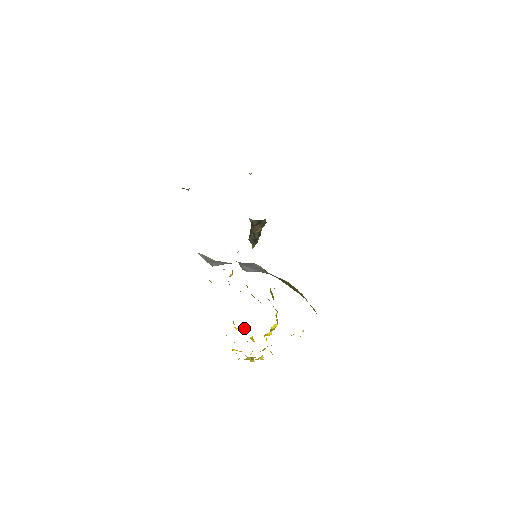
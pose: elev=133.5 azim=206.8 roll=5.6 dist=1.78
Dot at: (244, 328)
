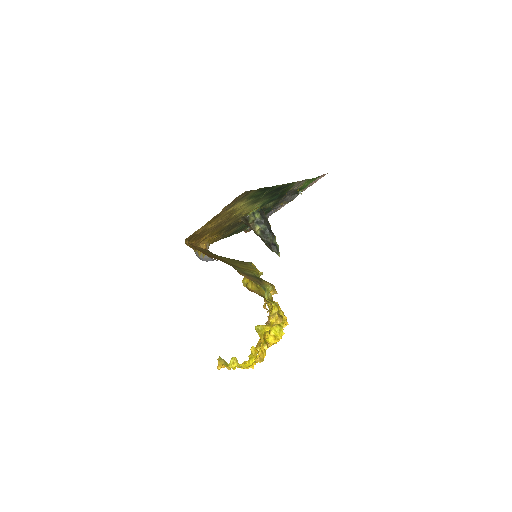
Dot at: occluded
